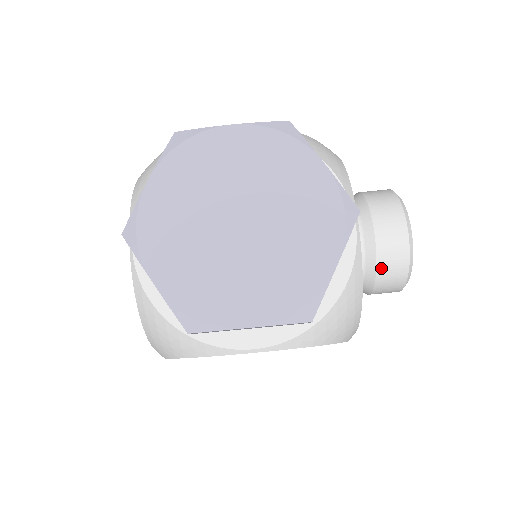
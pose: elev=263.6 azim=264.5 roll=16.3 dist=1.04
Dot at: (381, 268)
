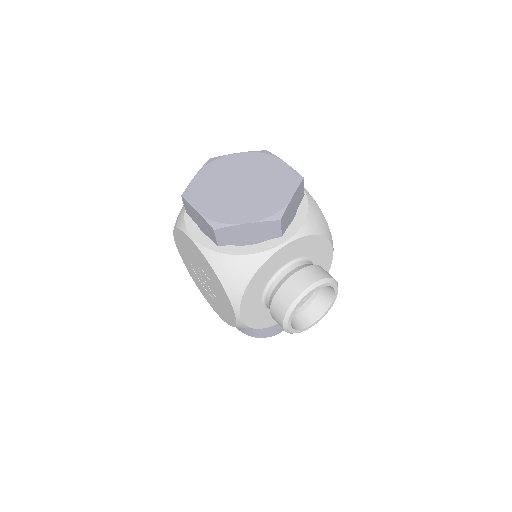
Dot at: (281, 290)
